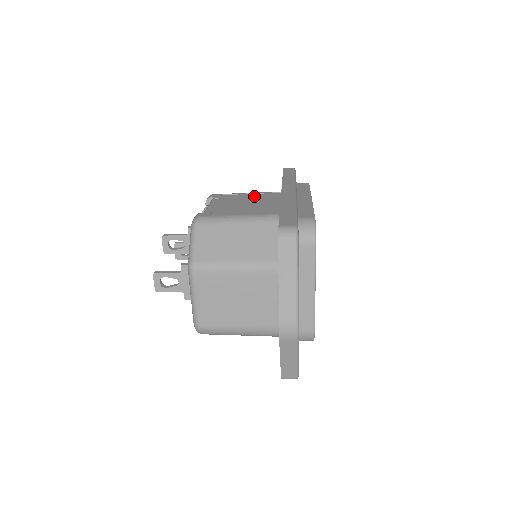
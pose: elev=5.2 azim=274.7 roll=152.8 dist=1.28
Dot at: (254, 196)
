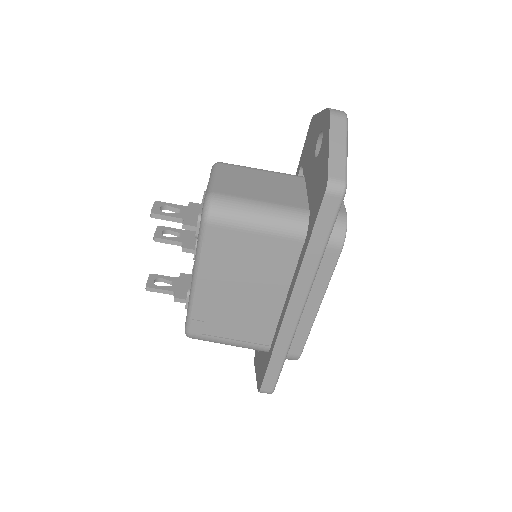
Dot at: occluded
